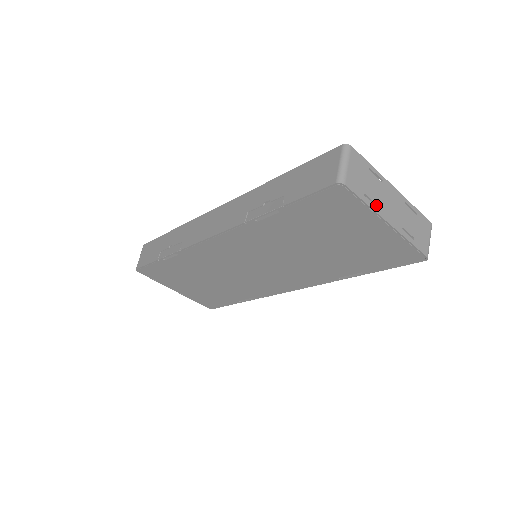
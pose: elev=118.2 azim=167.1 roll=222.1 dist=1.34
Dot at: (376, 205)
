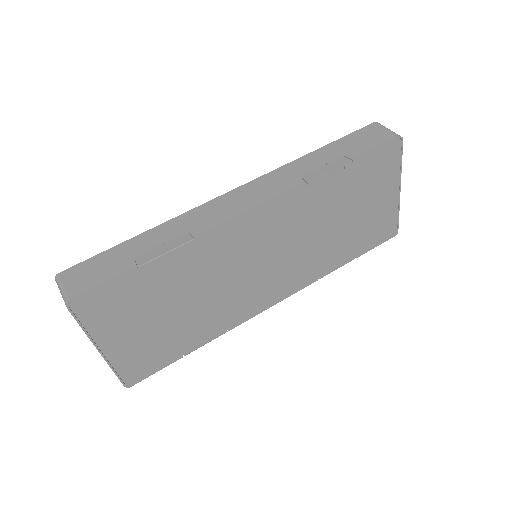
Dot at: occluded
